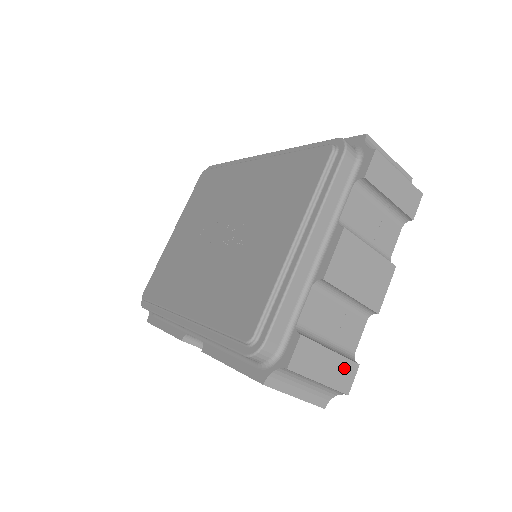
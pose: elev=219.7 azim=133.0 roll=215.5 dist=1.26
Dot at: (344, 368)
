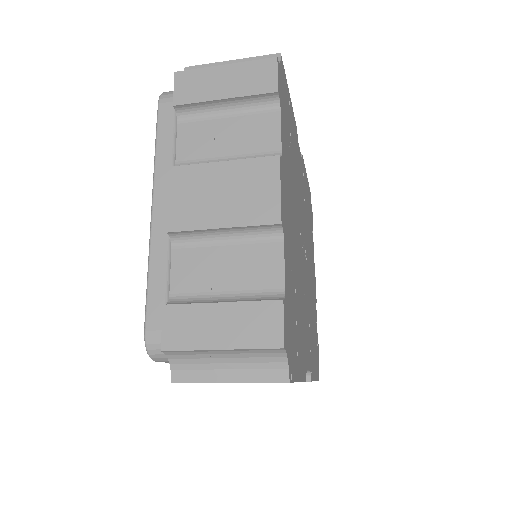
Dot at: (256, 315)
